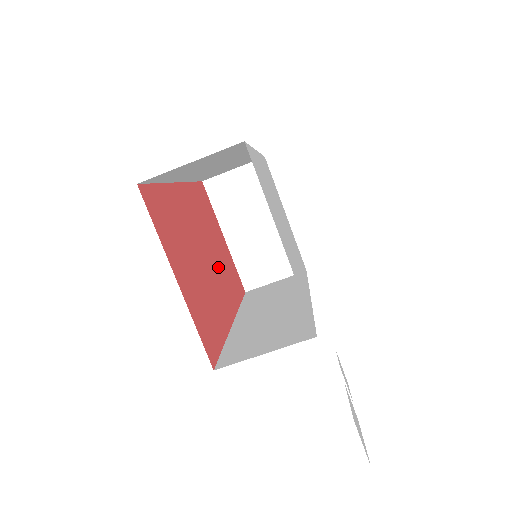
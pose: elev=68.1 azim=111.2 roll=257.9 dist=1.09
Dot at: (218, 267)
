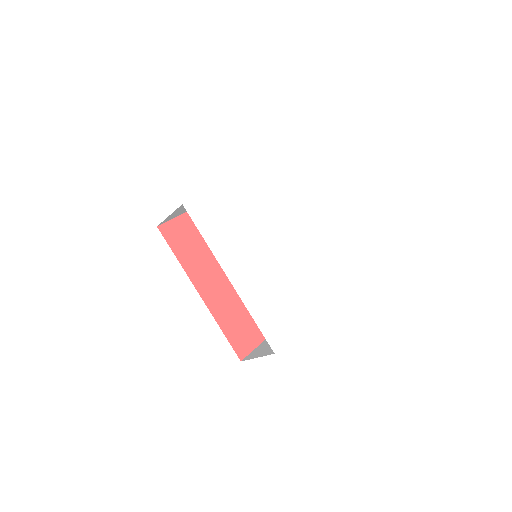
Dot at: occluded
